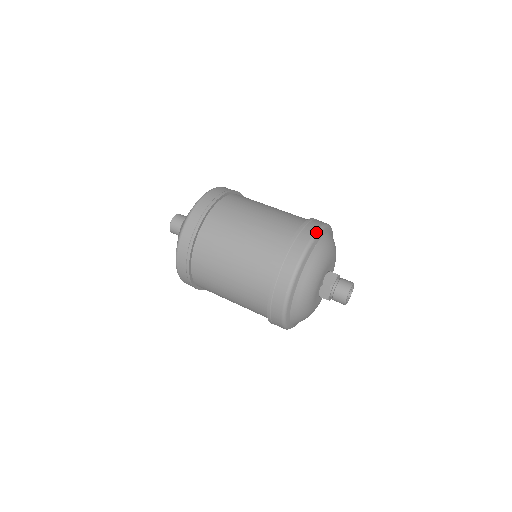
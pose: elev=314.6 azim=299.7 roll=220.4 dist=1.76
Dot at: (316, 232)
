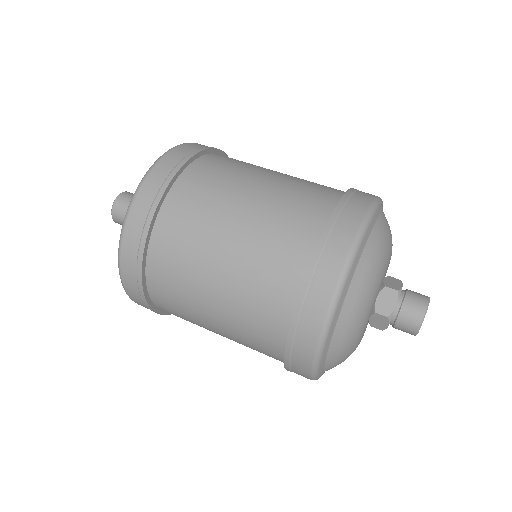
Dot at: (354, 244)
